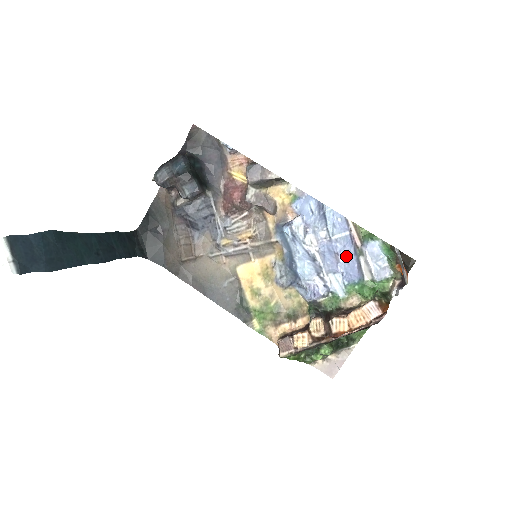
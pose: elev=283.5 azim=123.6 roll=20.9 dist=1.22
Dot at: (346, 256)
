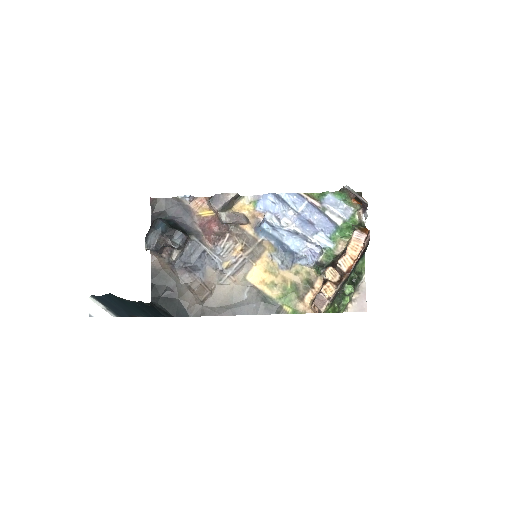
Dot at: (316, 217)
